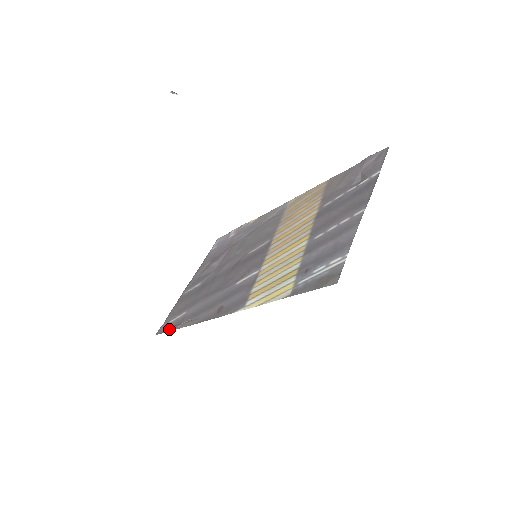
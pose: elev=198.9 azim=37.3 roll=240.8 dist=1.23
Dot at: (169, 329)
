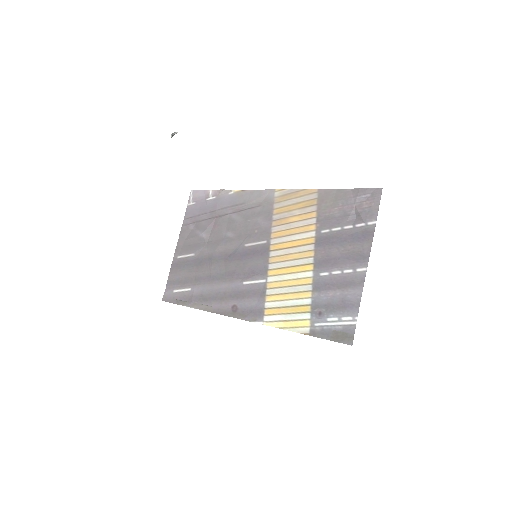
Dot at: (178, 302)
